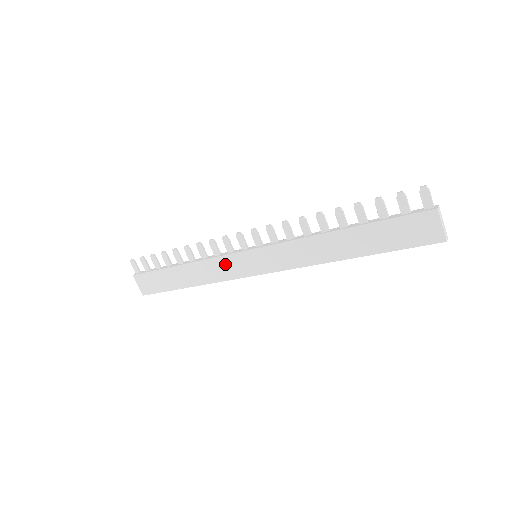
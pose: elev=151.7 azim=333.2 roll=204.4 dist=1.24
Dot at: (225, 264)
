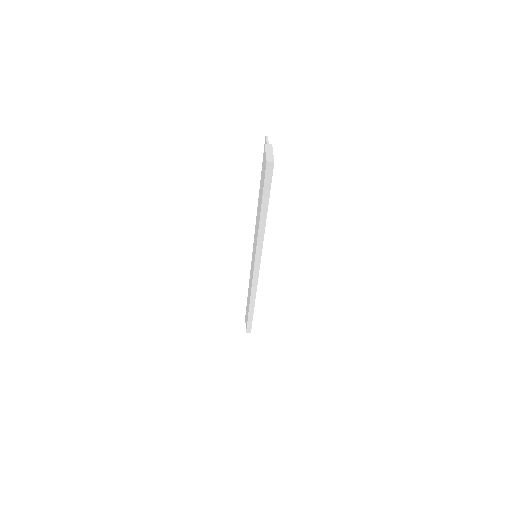
Dot at: (251, 273)
